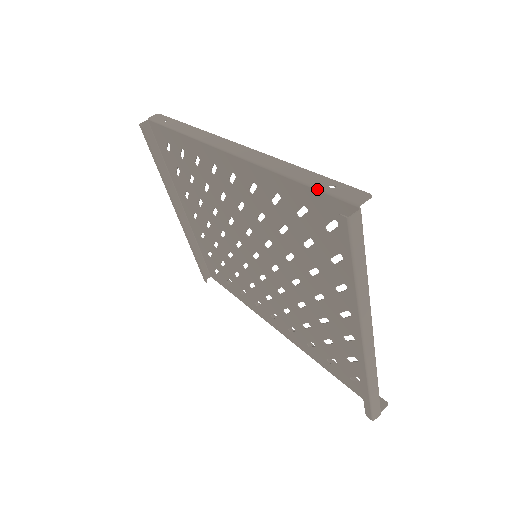
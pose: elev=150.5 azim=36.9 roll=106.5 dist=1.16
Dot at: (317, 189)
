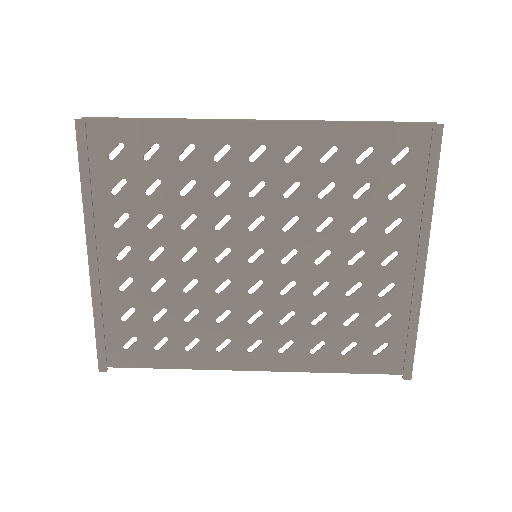
Dot at: (393, 122)
